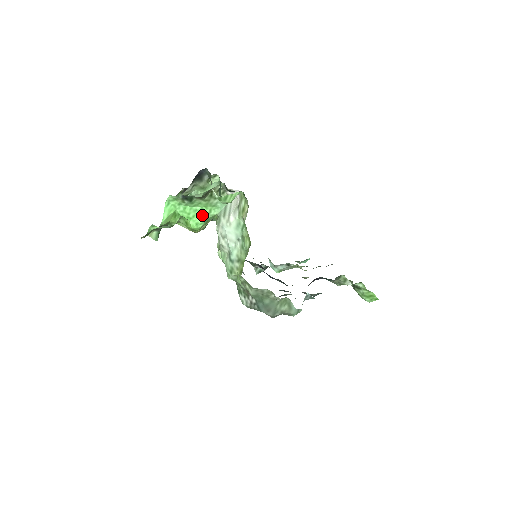
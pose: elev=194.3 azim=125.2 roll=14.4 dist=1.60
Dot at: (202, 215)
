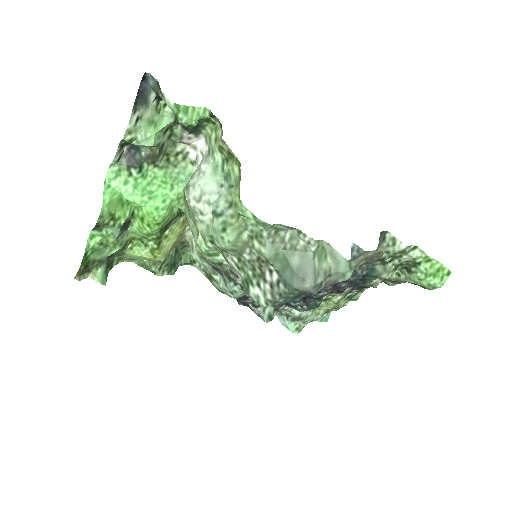
Dot at: (162, 195)
